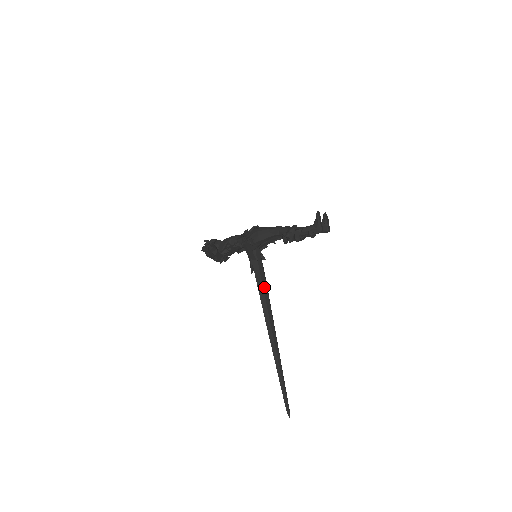
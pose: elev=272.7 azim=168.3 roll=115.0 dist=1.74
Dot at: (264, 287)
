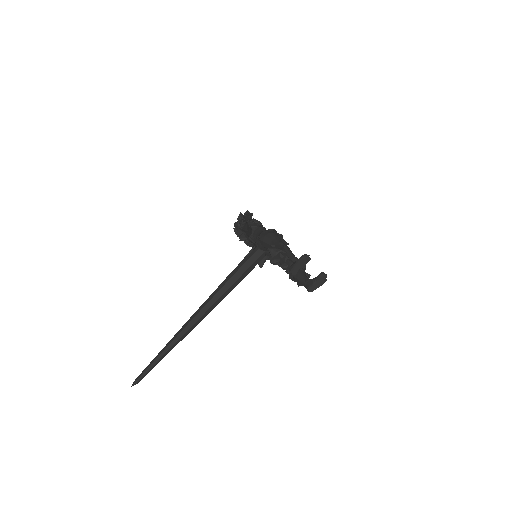
Dot at: (230, 281)
